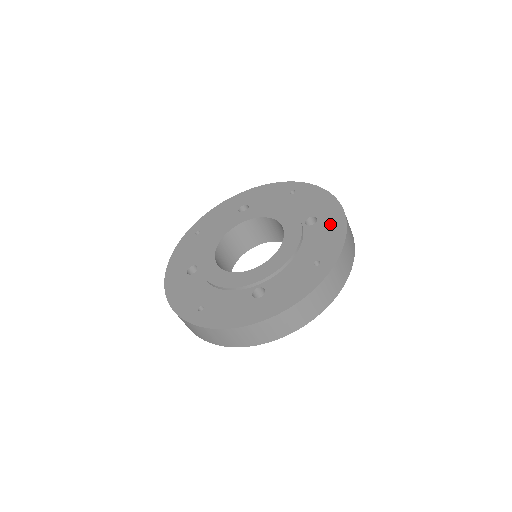
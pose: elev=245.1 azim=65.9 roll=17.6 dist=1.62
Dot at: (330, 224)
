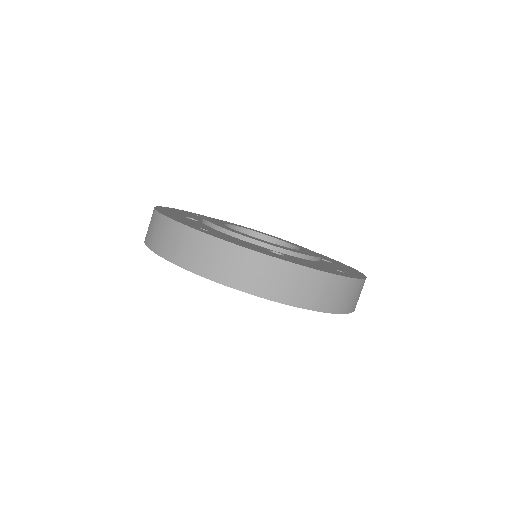
Dot at: (347, 268)
